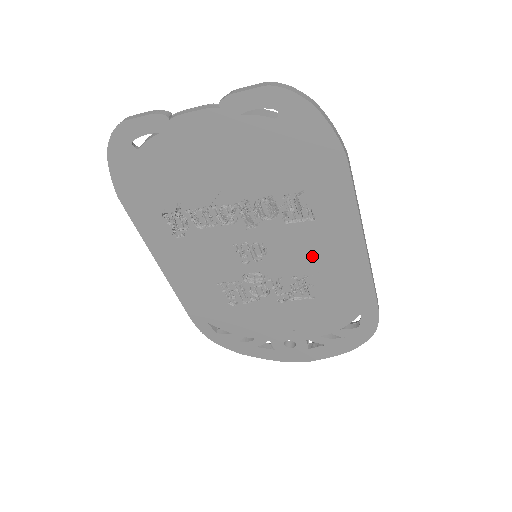
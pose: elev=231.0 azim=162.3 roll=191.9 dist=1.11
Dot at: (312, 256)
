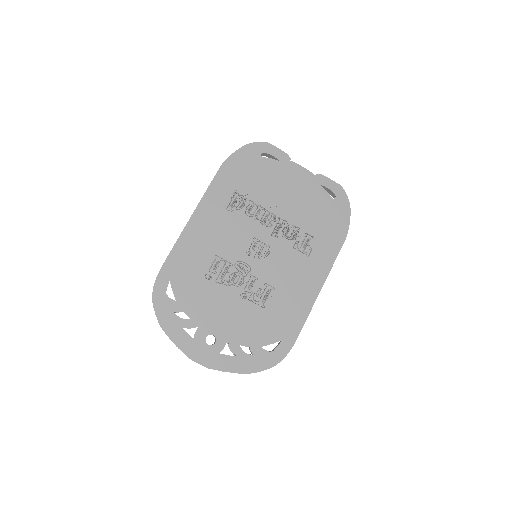
Dot at: (289, 277)
